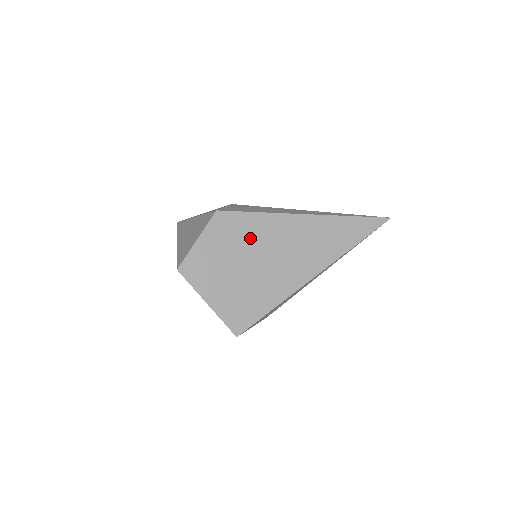
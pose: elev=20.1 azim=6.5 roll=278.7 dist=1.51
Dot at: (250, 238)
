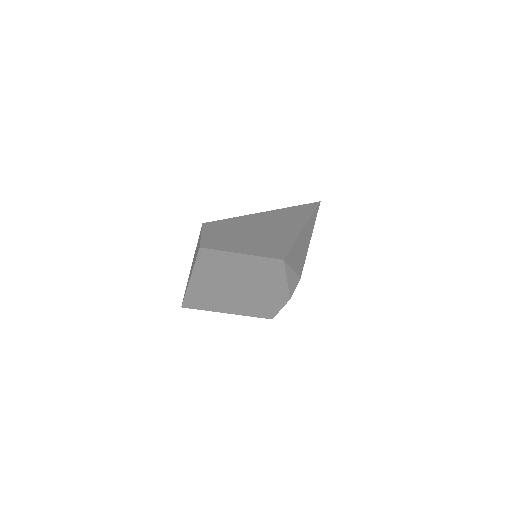
Dot at: (239, 226)
